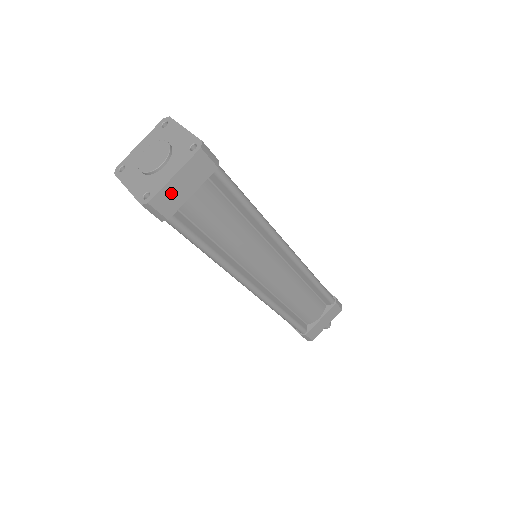
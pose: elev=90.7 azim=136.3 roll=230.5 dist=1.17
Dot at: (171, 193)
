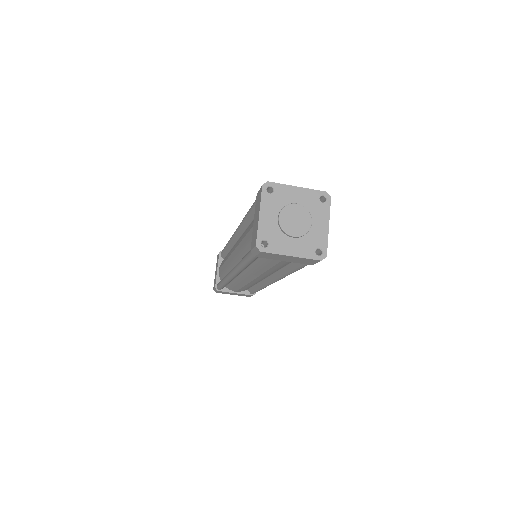
Dot at: (277, 256)
